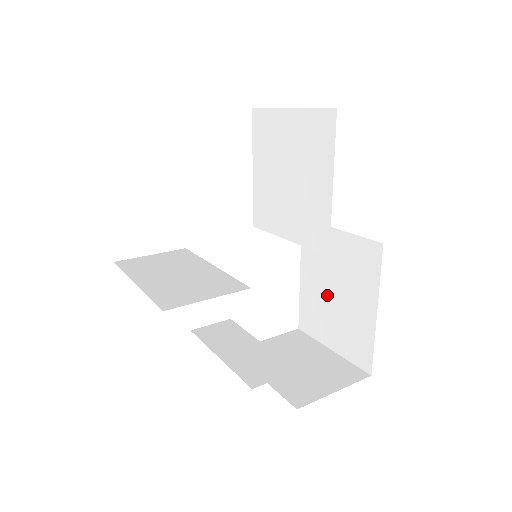
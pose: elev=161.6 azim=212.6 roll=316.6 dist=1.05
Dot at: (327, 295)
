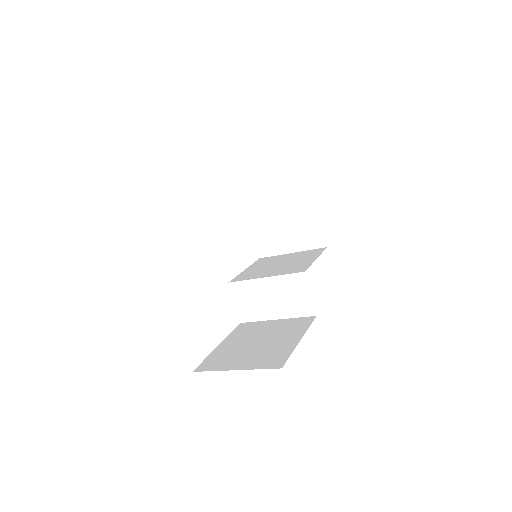
Dot at: (248, 345)
